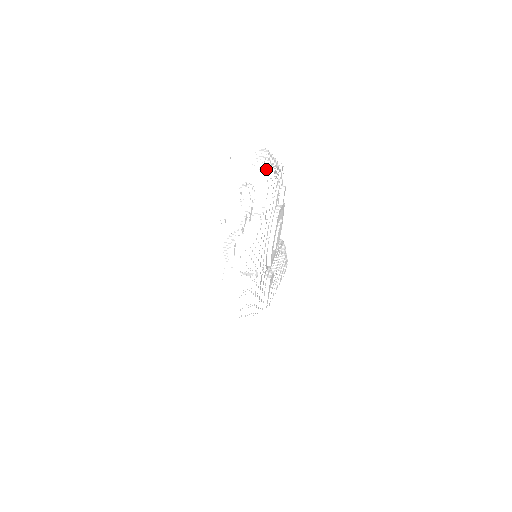
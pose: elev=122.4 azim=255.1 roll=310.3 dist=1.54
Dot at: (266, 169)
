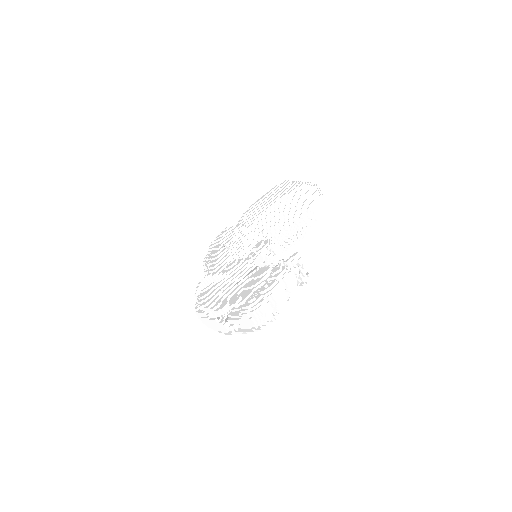
Dot at: (254, 324)
